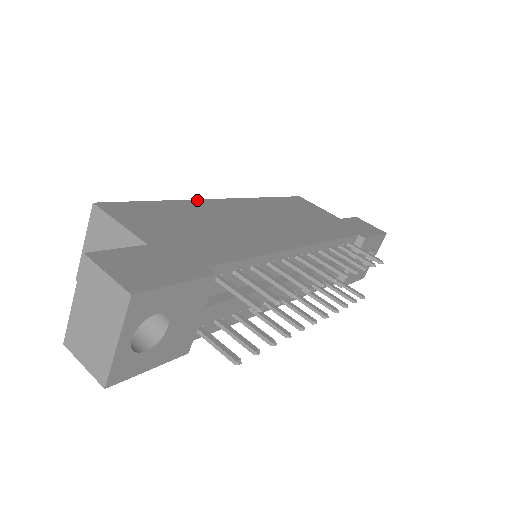
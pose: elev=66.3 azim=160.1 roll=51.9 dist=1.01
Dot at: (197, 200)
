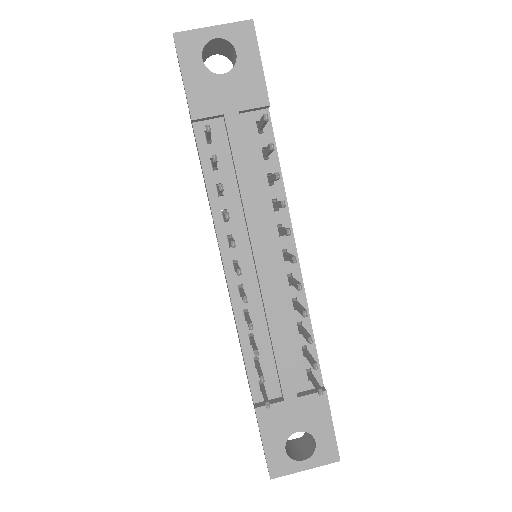
Dot at: occluded
